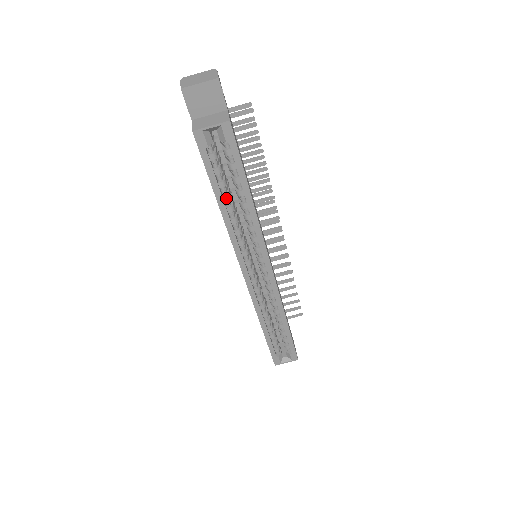
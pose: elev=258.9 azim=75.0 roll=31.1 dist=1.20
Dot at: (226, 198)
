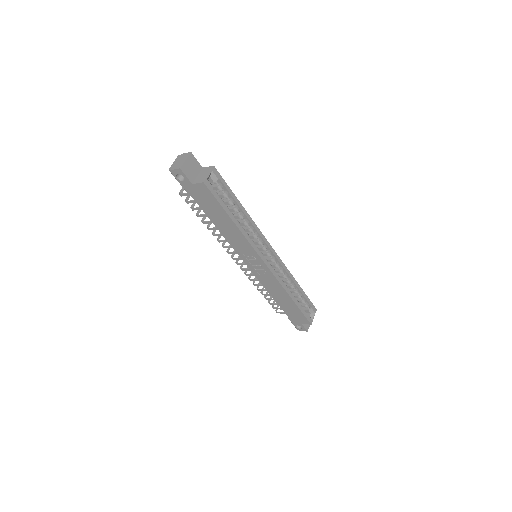
Dot at: (233, 216)
